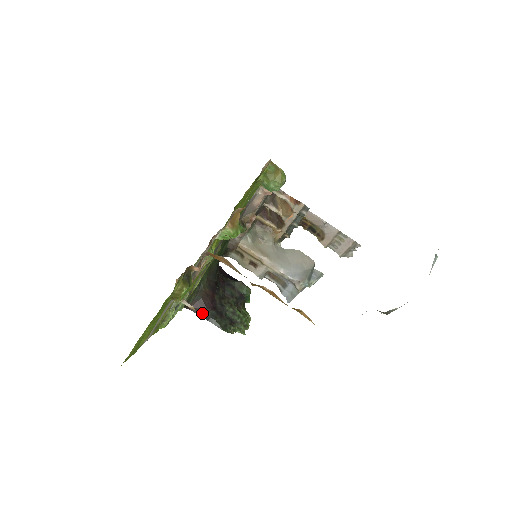
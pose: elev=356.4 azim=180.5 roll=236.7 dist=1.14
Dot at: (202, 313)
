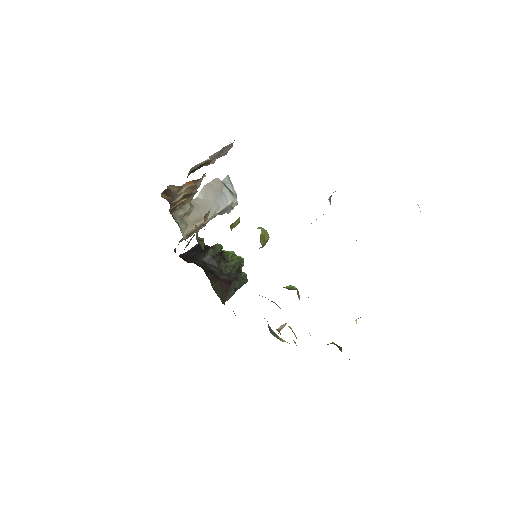
Dot at: (230, 294)
